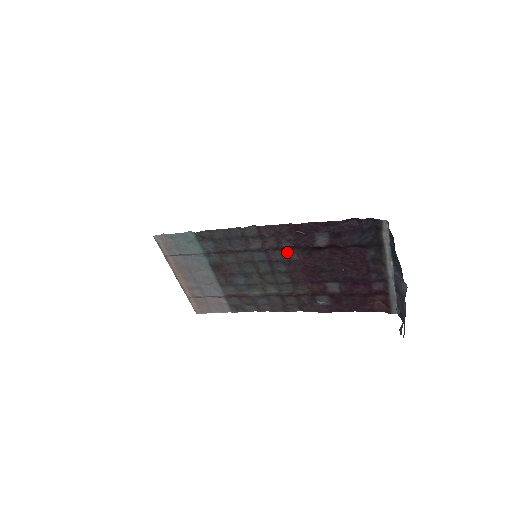
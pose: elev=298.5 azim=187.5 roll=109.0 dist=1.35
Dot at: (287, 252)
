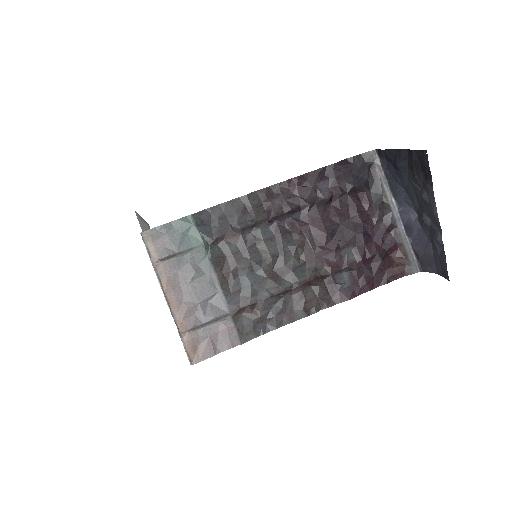
Dot at: (294, 219)
